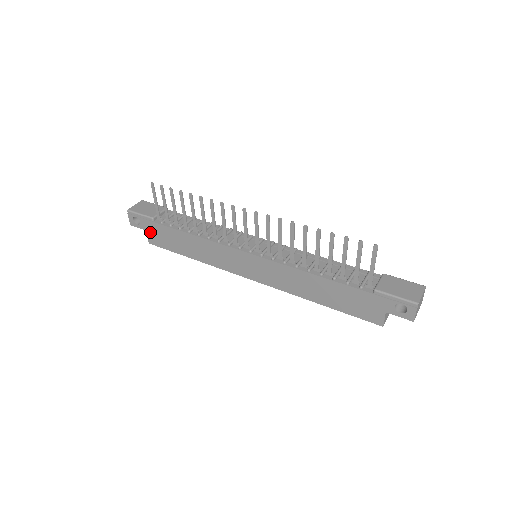
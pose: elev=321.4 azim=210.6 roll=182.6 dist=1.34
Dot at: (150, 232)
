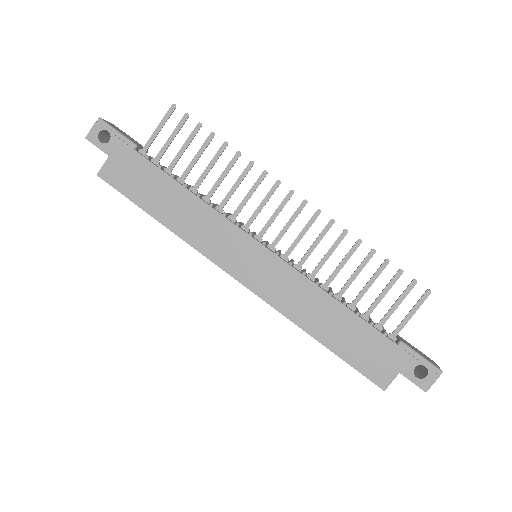
Dot at: (115, 161)
